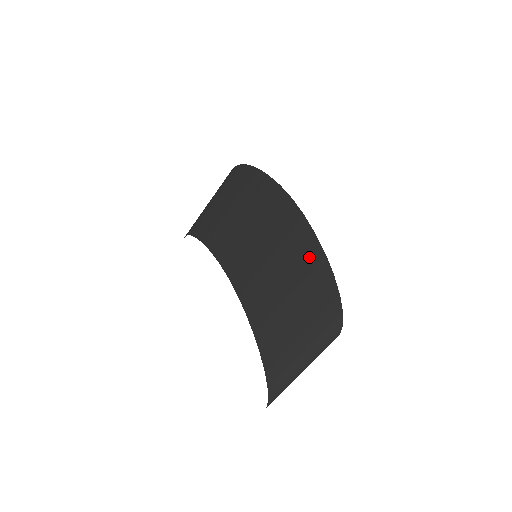
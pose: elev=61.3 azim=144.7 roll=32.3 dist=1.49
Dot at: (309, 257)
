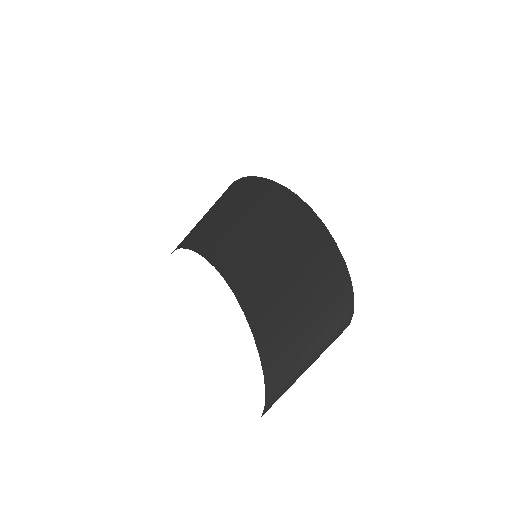
Dot at: (317, 247)
